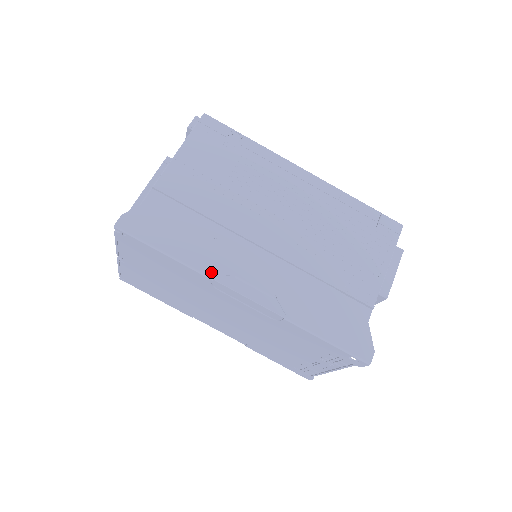
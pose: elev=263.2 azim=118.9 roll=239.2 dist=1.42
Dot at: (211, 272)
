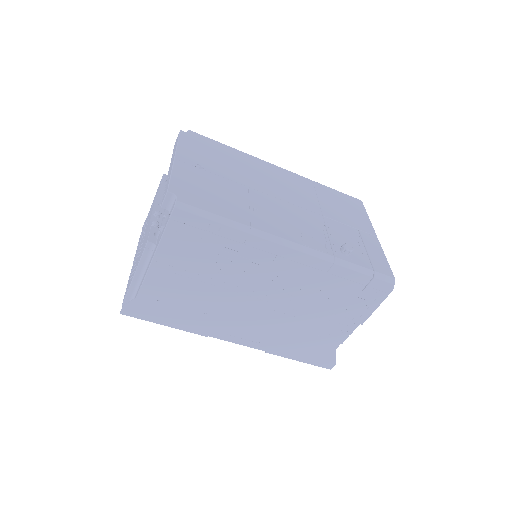
Dot at: (205, 334)
